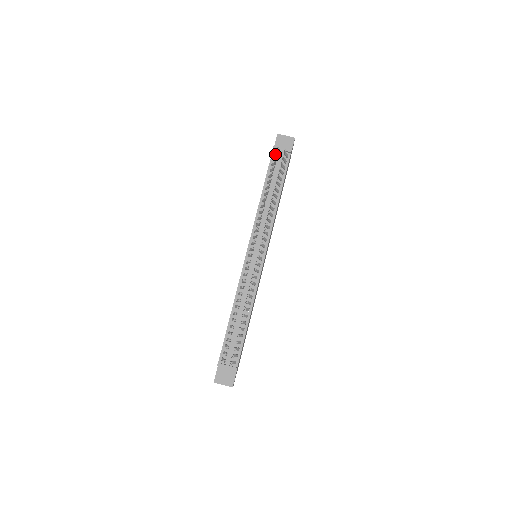
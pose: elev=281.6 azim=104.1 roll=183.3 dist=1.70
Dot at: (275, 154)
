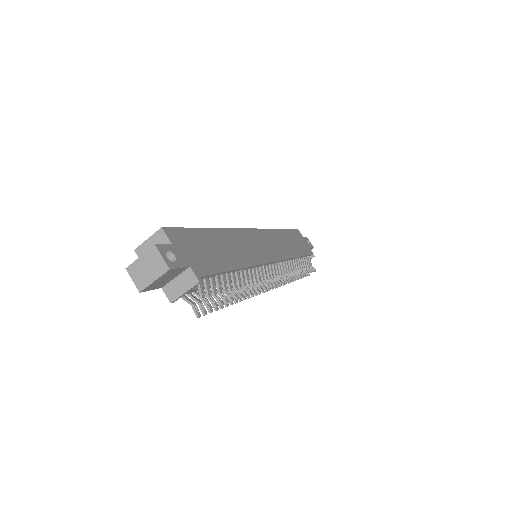
Dot at: occluded
